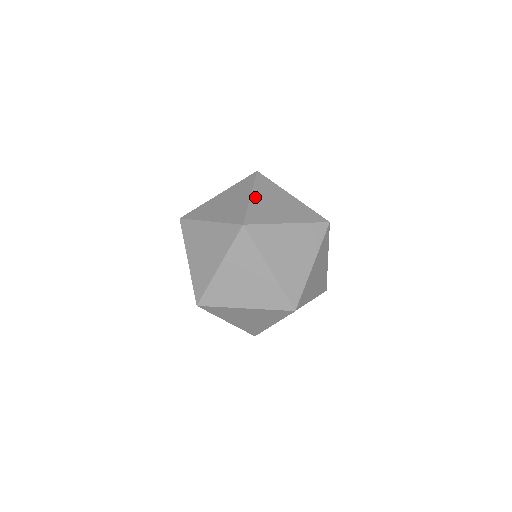
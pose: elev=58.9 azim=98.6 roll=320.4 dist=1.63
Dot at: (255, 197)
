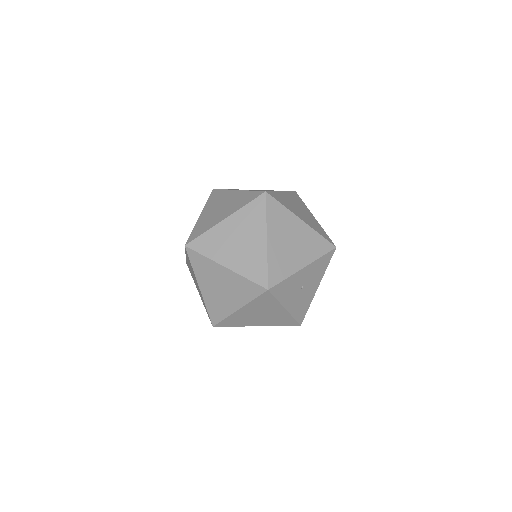
Dot at: (203, 214)
